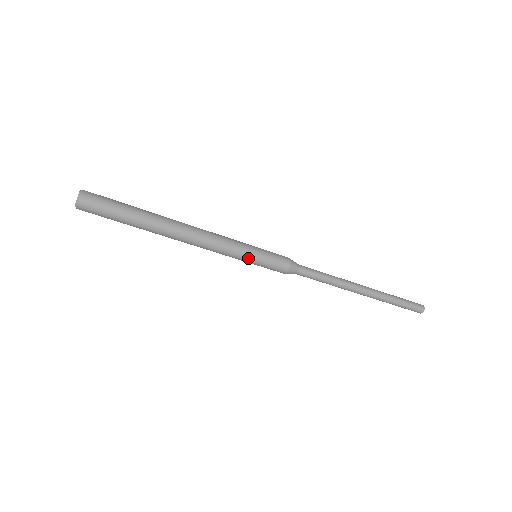
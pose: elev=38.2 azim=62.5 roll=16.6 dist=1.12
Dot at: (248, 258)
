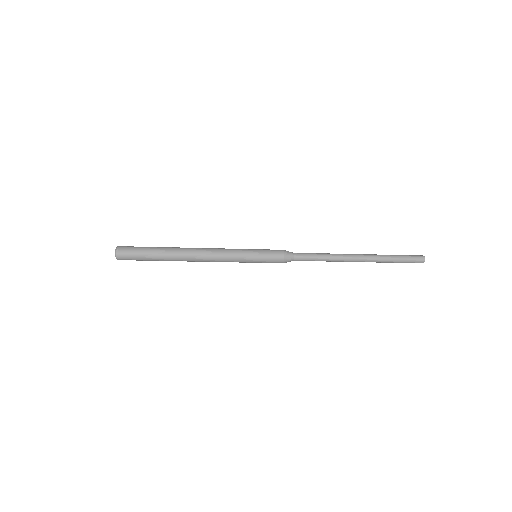
Dot at: (248, 262)
